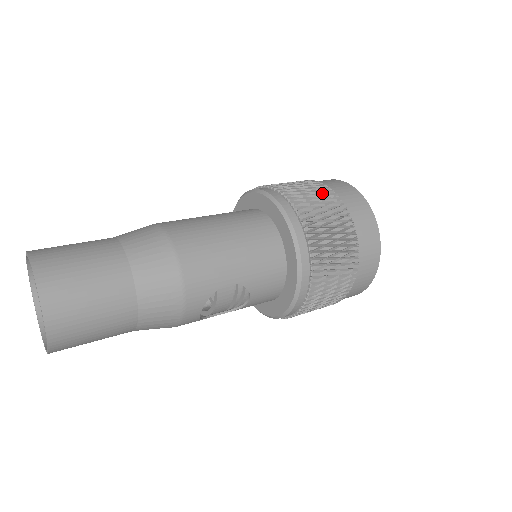
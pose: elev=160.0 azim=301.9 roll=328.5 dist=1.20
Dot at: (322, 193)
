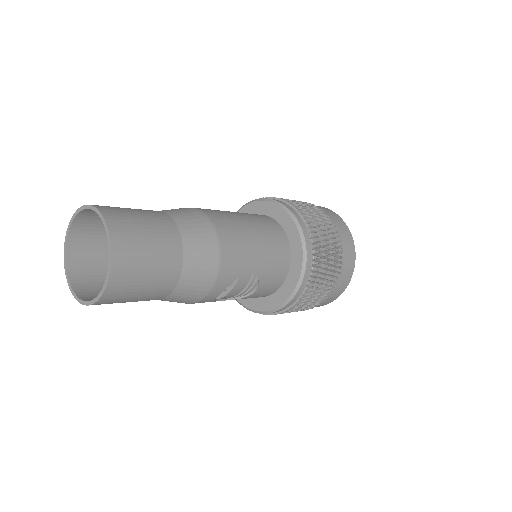
Dot at: (321, 215)
